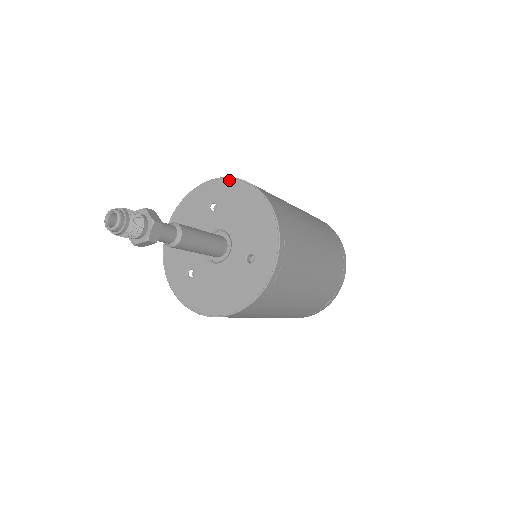
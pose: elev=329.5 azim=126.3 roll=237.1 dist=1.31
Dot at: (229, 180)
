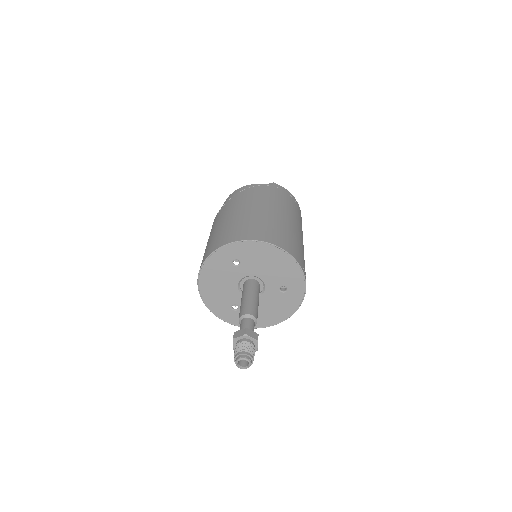
Dot at: (244, 242)
